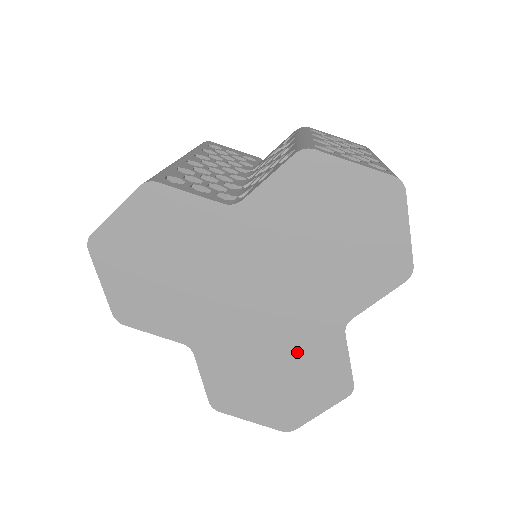
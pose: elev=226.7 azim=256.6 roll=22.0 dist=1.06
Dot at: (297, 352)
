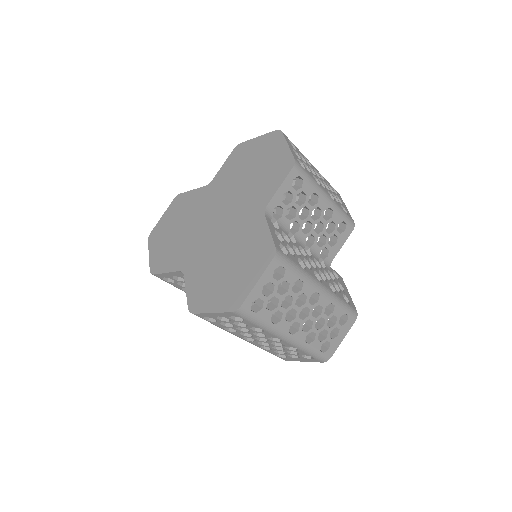
Dot at: (239, 243)
